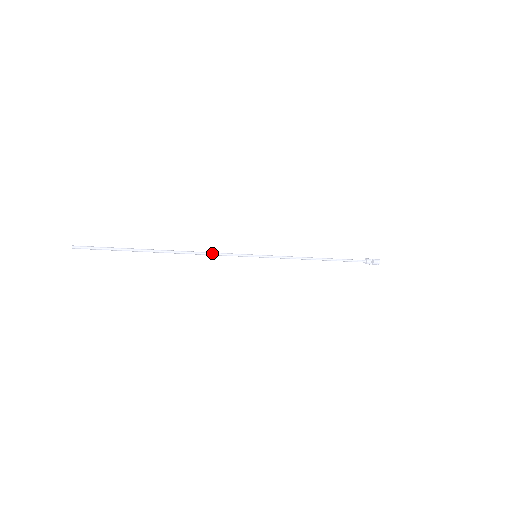
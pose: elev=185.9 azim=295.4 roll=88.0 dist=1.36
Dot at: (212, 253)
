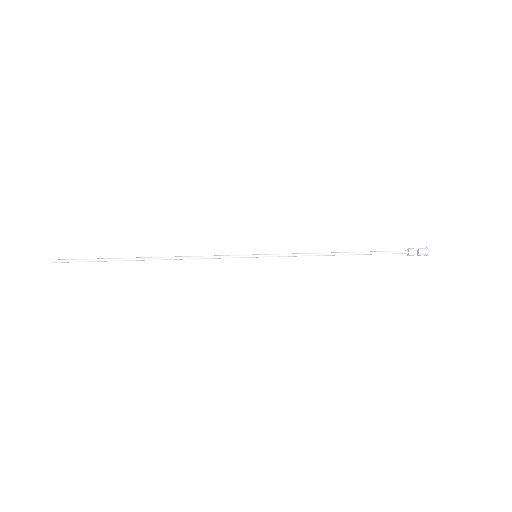
Dot at: (201, 257)
